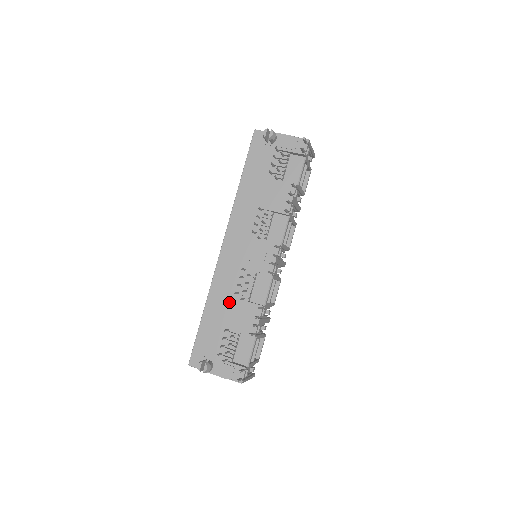
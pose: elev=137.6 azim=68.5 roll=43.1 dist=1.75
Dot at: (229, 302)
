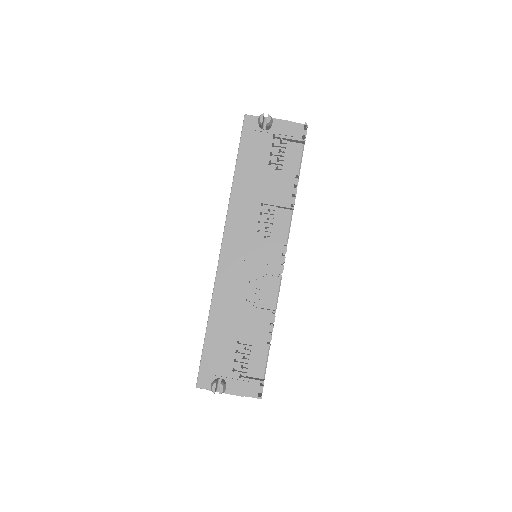
Dot at: (237, 311)
